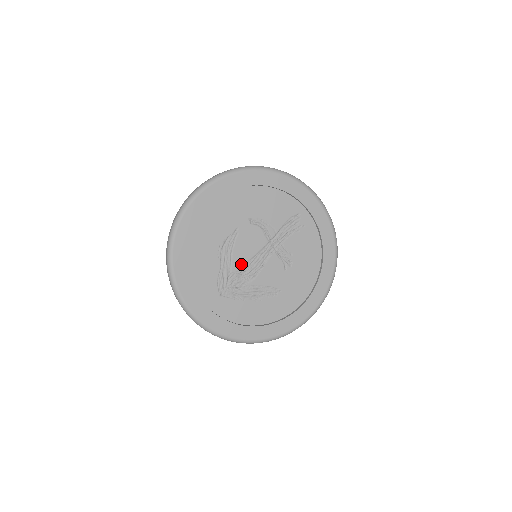
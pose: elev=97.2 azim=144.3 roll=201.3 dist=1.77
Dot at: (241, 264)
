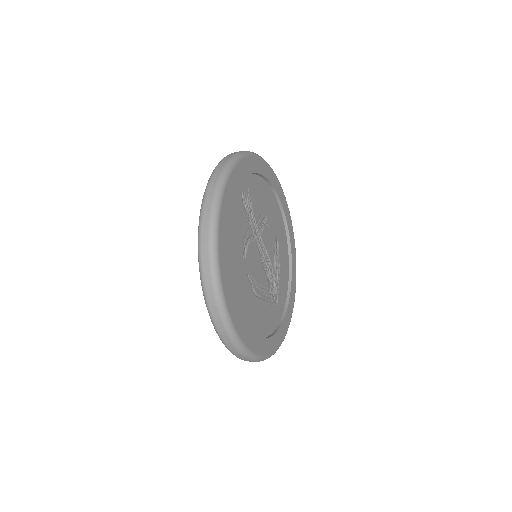
Dot at: (265, 276)
